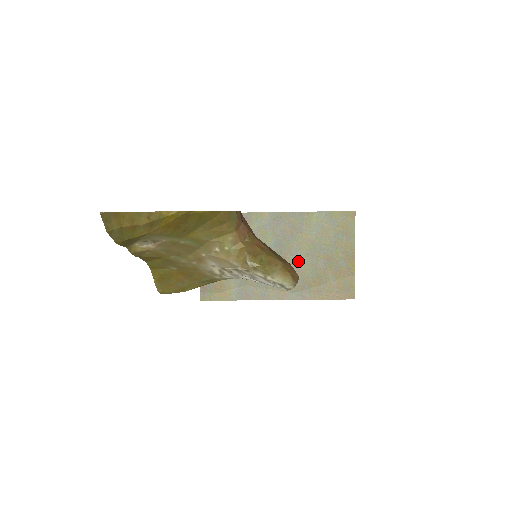
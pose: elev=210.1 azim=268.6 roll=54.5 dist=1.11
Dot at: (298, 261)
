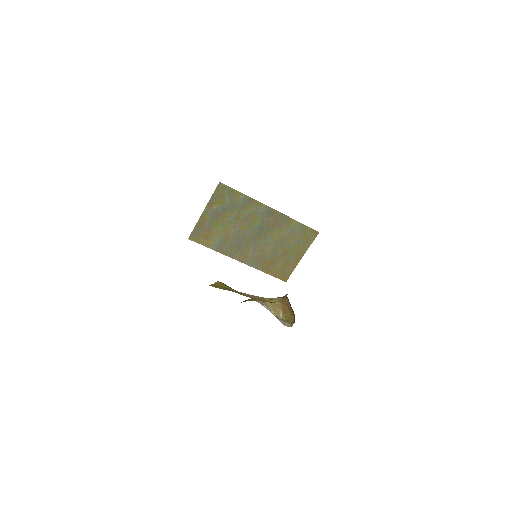
Dot at: (266, 244)
